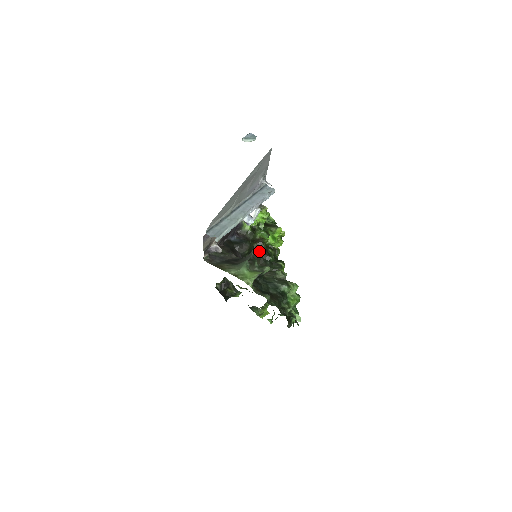
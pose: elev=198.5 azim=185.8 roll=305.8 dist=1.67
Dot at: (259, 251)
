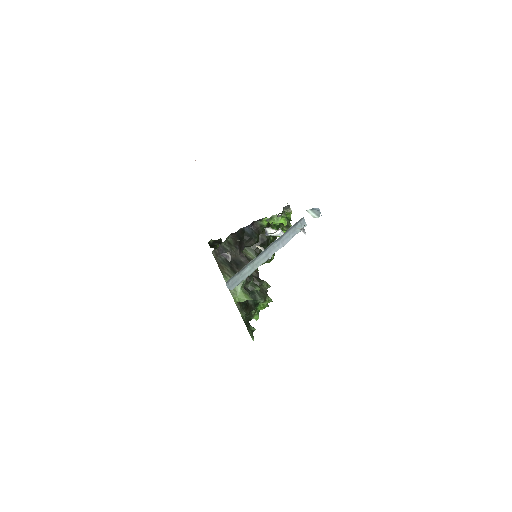
Dot at: (262, 238)
